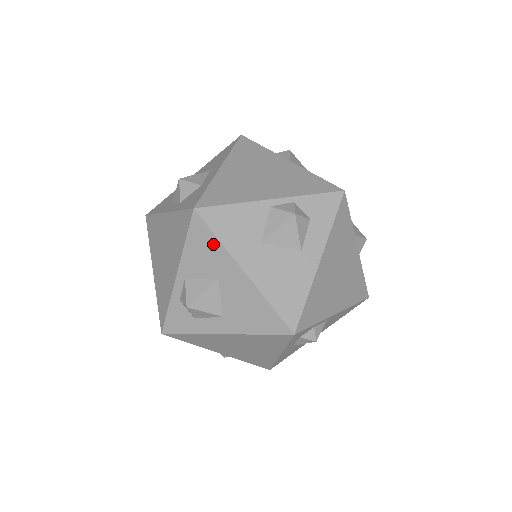
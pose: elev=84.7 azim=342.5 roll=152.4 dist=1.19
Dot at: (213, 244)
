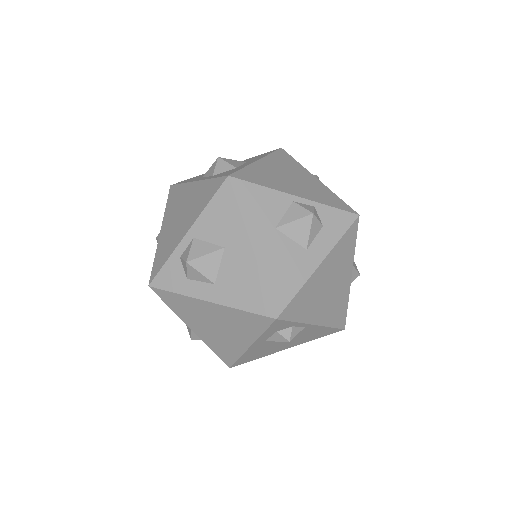
Dot at: (233, 213)
